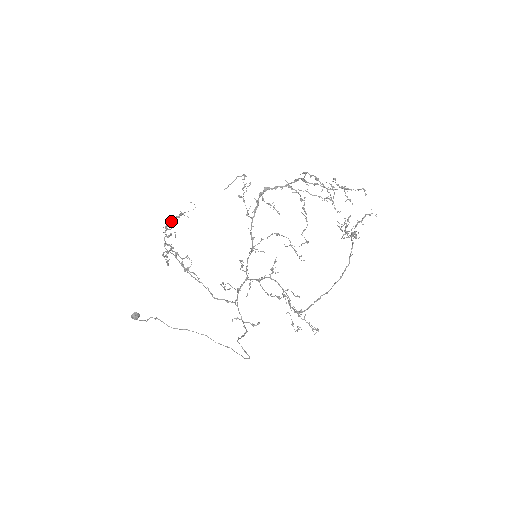
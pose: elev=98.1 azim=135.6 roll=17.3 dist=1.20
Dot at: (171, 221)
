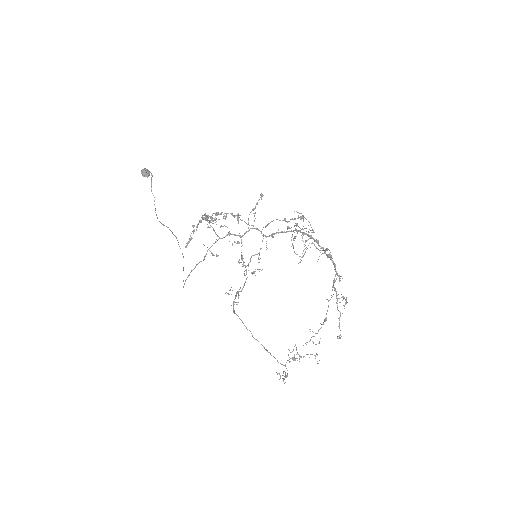
Dot at: (226, 213)
